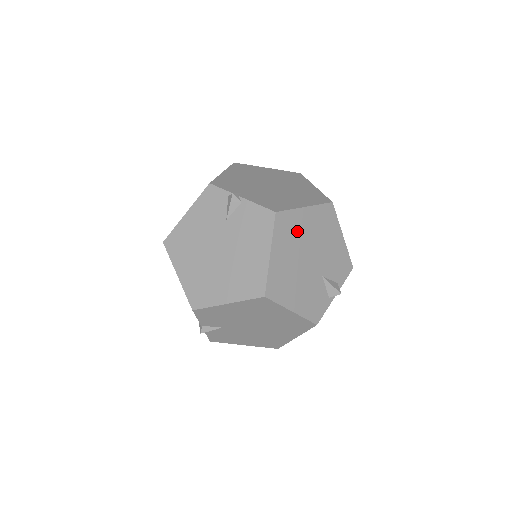
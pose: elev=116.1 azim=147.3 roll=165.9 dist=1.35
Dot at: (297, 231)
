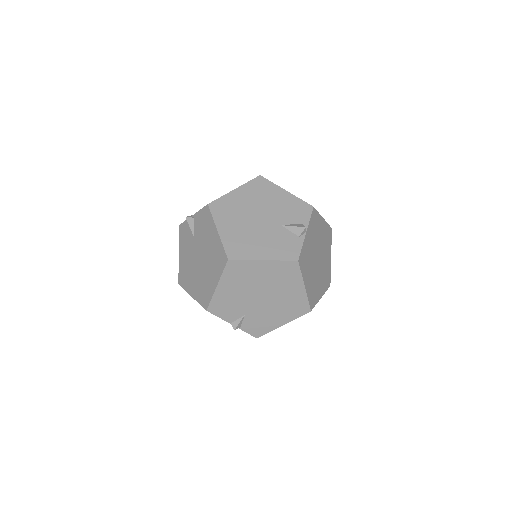
Dot at: (235, 207)
